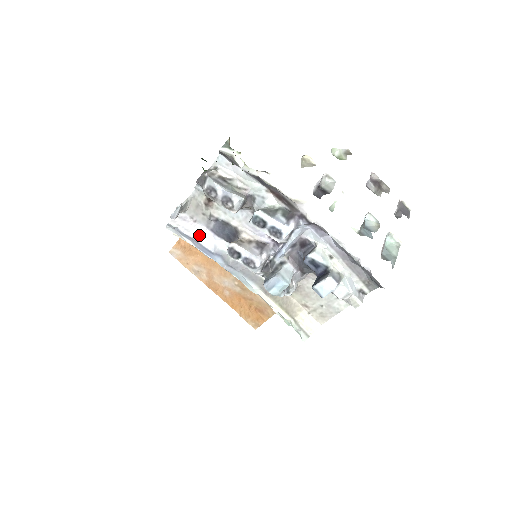
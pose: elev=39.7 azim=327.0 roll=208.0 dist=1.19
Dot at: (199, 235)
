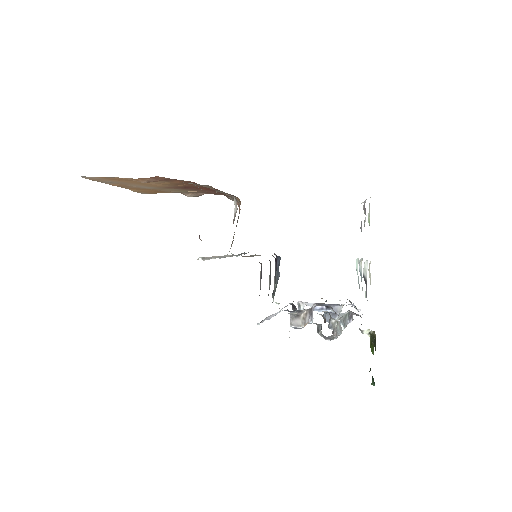
Dot at: (271, 317)
